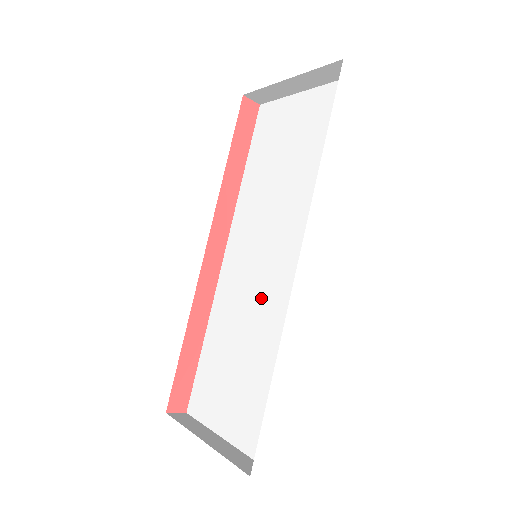
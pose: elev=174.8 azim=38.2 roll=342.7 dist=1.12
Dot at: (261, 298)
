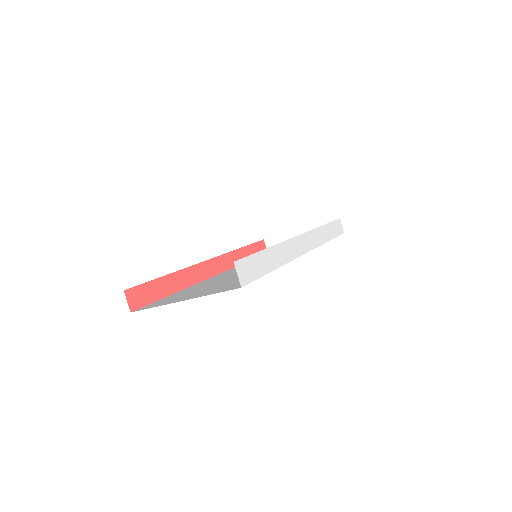
Dot at: occluded
